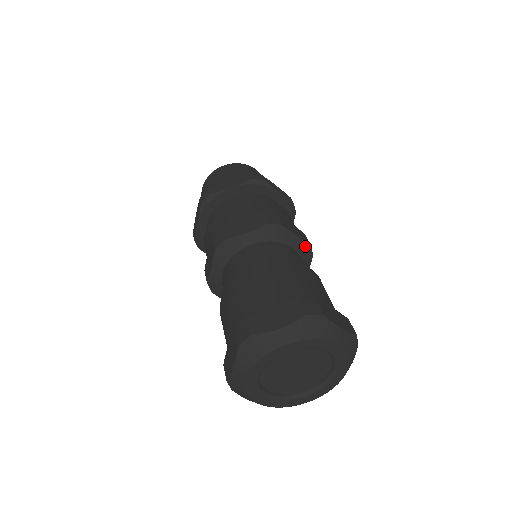
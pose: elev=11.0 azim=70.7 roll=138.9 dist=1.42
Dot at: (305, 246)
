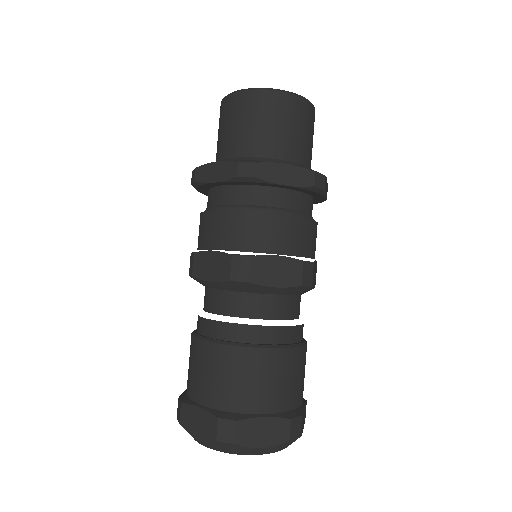
Dot at: (292, 288)
